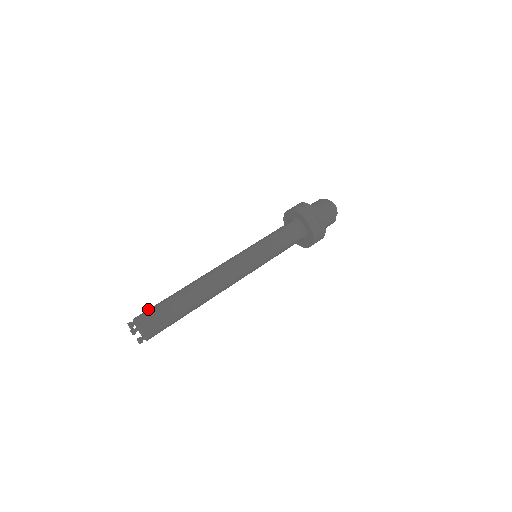
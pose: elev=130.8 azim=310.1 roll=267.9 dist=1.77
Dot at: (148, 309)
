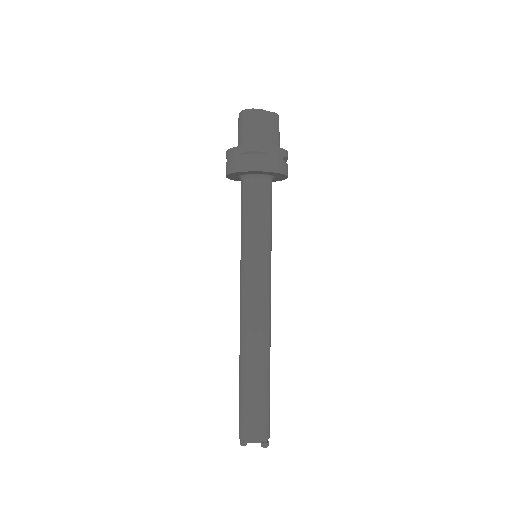
Dot at: occluded
